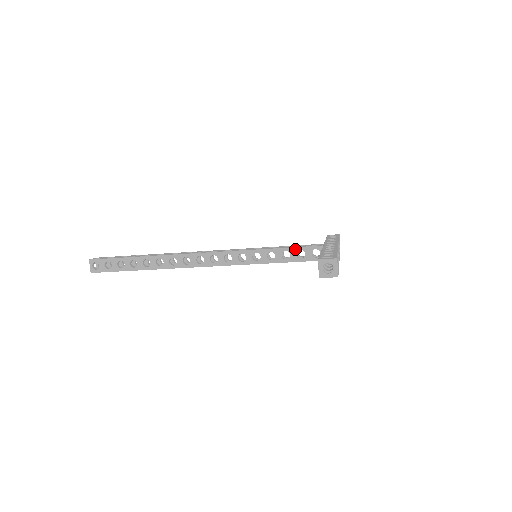
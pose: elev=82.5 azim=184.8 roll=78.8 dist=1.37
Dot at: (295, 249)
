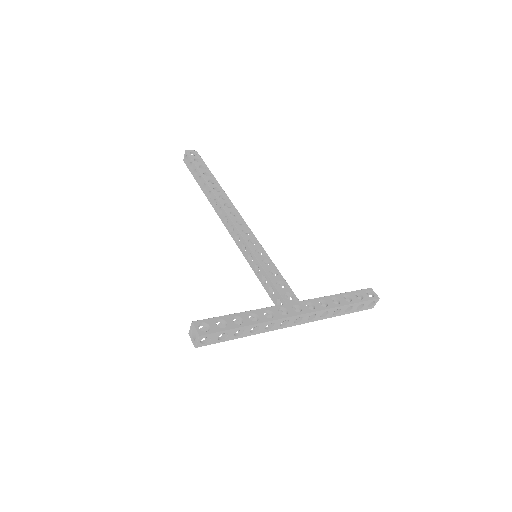
Dot at: (271, 283)
